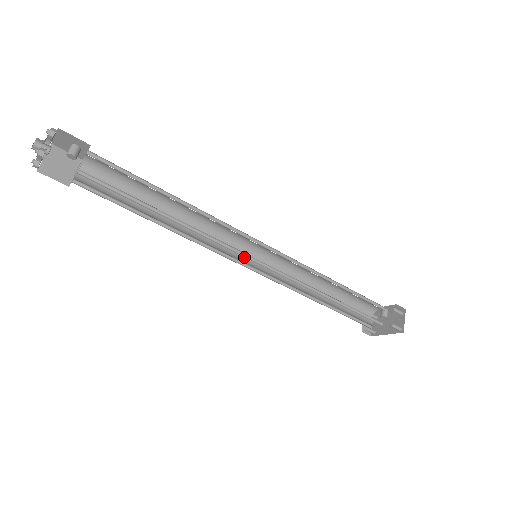
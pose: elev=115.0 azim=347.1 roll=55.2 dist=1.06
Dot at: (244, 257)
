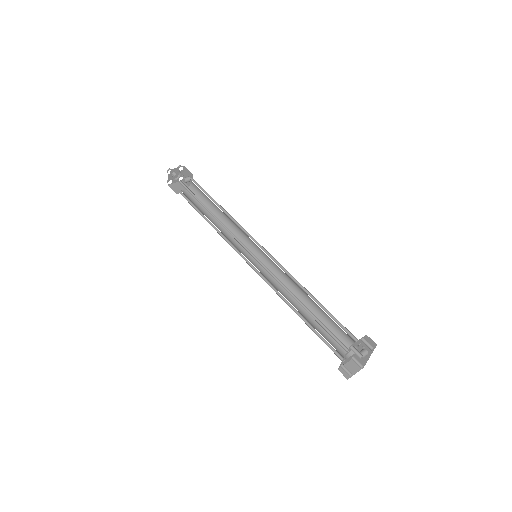
Dot at: (251, 259)
